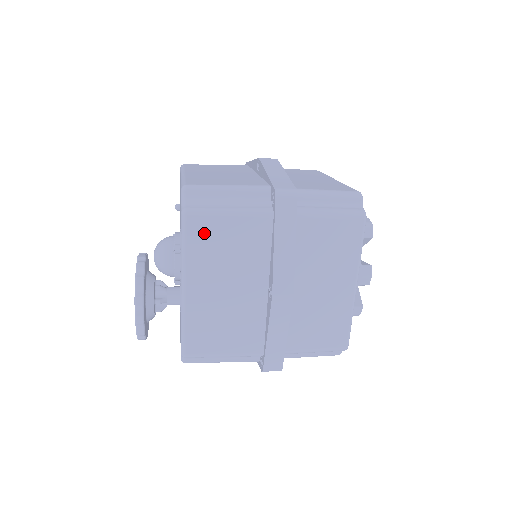
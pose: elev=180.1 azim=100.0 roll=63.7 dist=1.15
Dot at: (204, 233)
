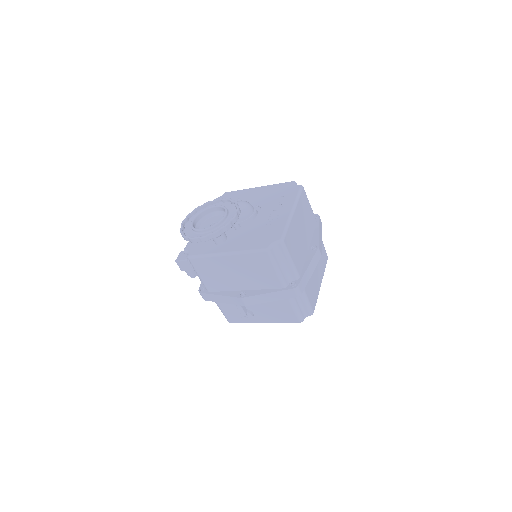
Dot at: (304, 200)
